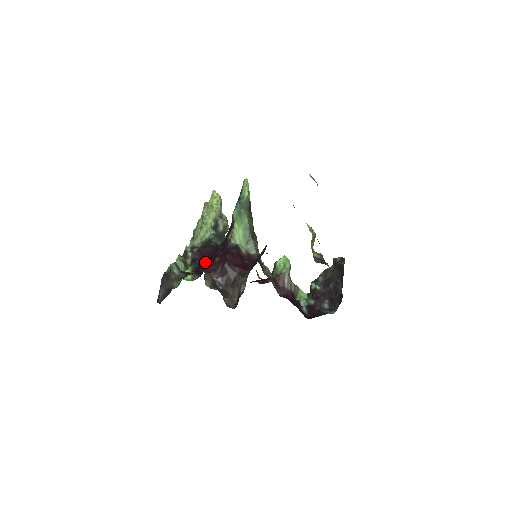
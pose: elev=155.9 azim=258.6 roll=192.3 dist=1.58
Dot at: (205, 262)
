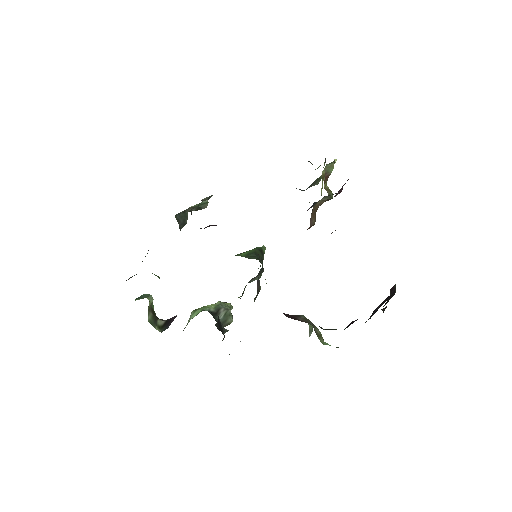
Dot at: occluded
